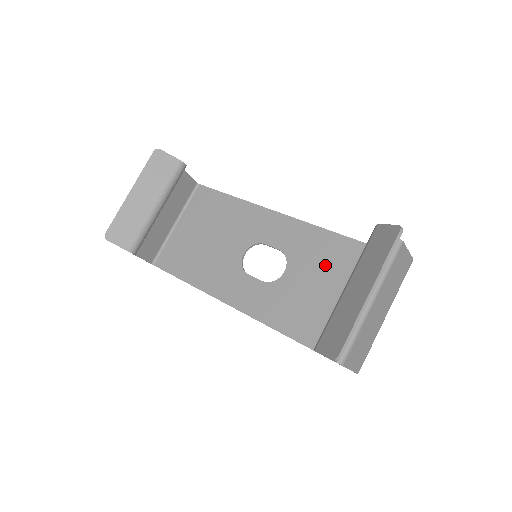
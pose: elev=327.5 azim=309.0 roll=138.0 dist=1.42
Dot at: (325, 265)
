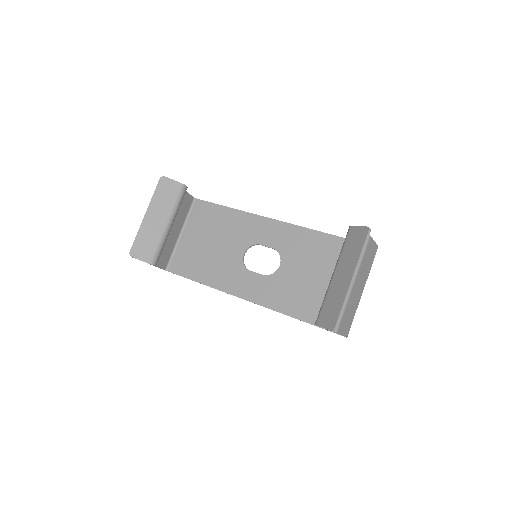
Dot at: (311, 257)
